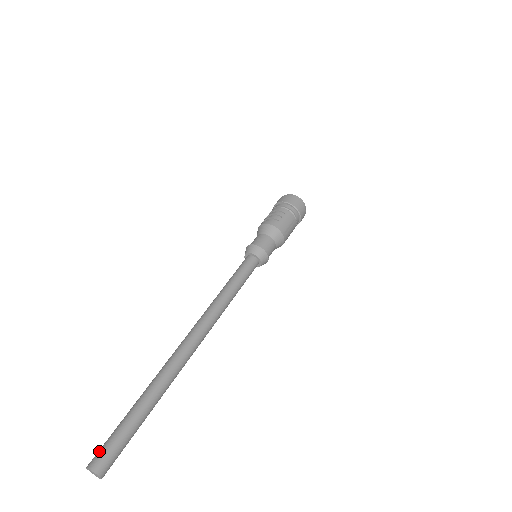
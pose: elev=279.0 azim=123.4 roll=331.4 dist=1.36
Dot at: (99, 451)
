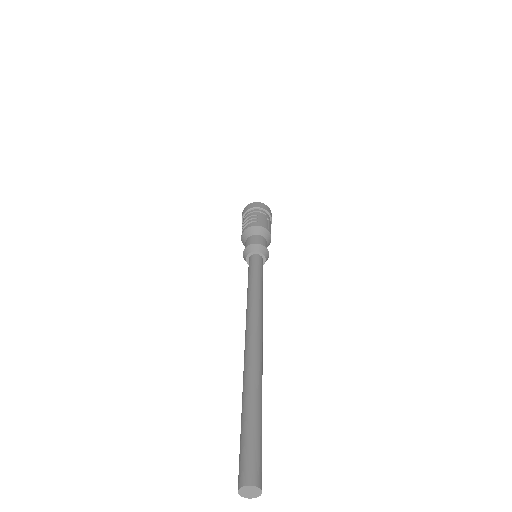
Dot at: (240, 466)
